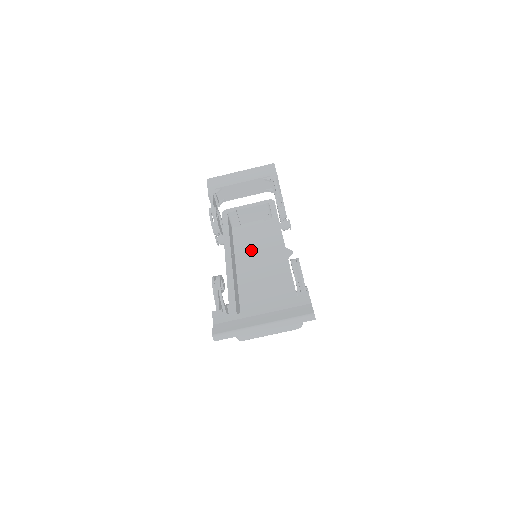
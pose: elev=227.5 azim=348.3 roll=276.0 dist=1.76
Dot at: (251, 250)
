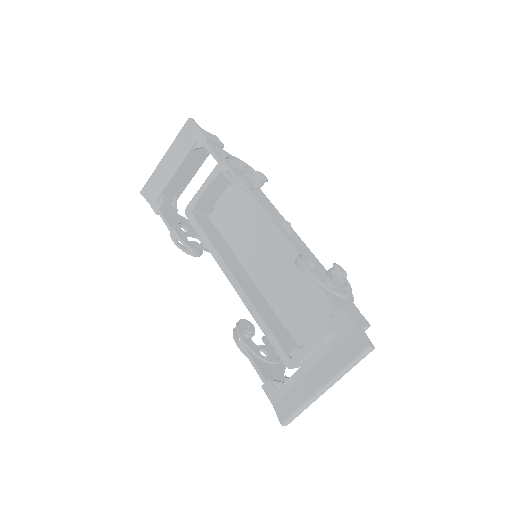
Dot at: (246, 237)
